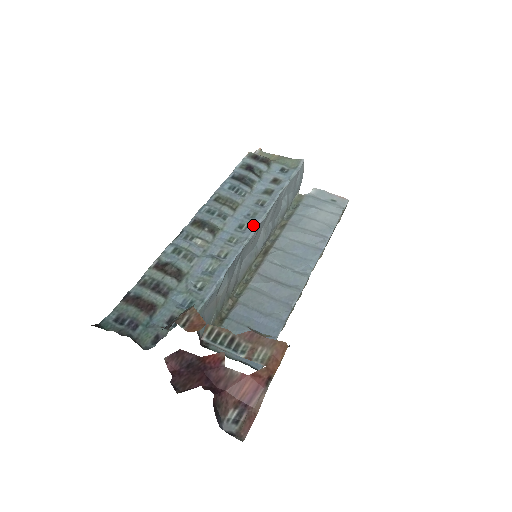
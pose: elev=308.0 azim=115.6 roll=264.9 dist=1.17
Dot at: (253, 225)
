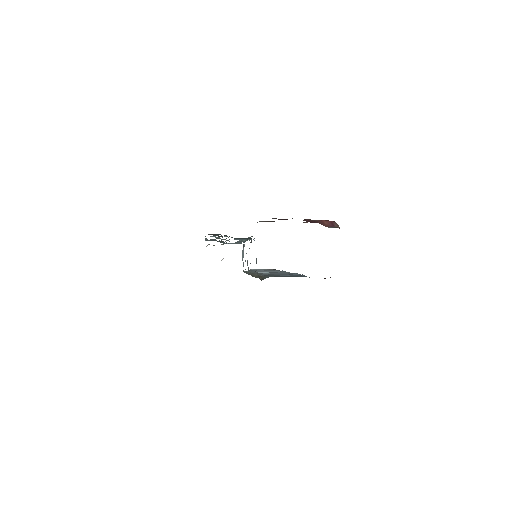
Dot at: occluded
